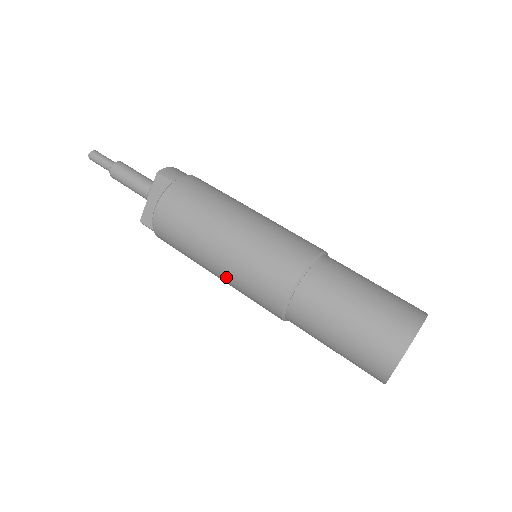
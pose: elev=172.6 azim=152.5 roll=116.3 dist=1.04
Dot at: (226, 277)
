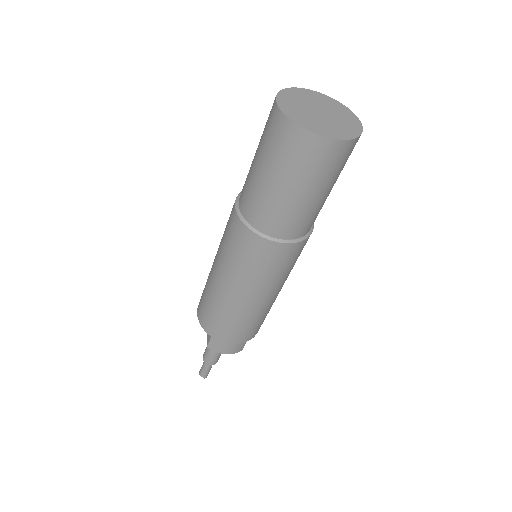
Dot at: (226, 273)
